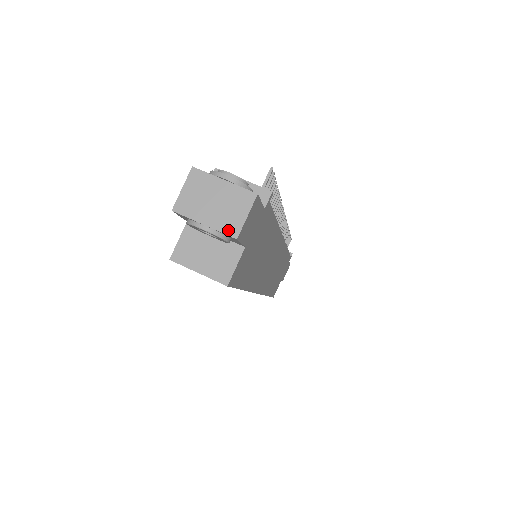
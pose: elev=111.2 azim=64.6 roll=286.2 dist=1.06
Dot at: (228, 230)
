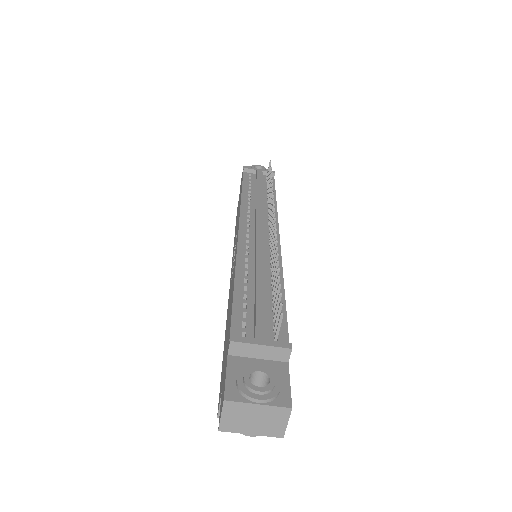
Dot at: (273, 434)
